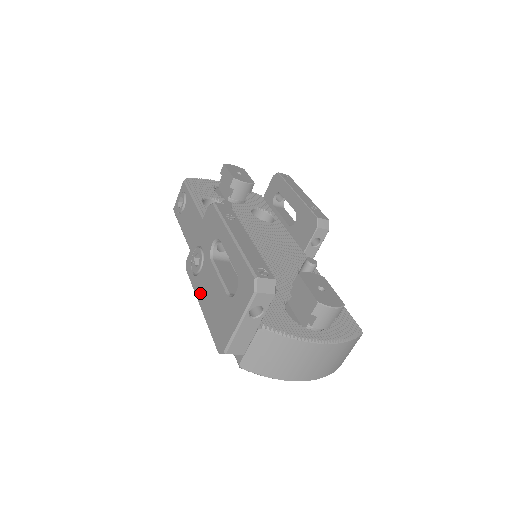
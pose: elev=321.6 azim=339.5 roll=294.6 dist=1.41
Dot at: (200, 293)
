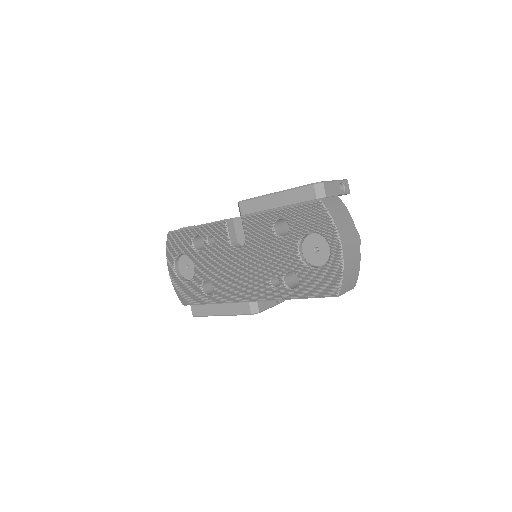
Dot at: occluded
